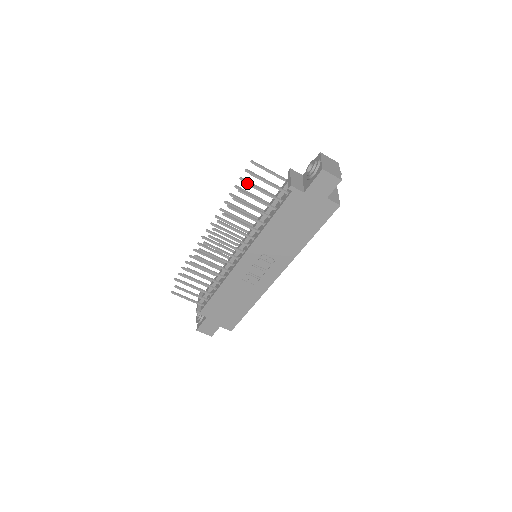
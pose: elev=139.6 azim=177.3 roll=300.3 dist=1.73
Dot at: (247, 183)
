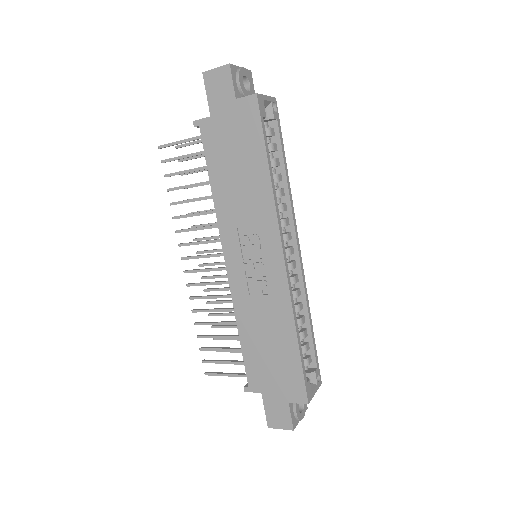
Dot at: (164, 161)
